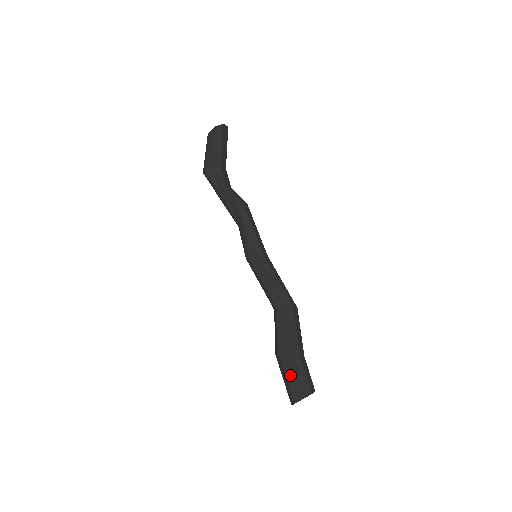
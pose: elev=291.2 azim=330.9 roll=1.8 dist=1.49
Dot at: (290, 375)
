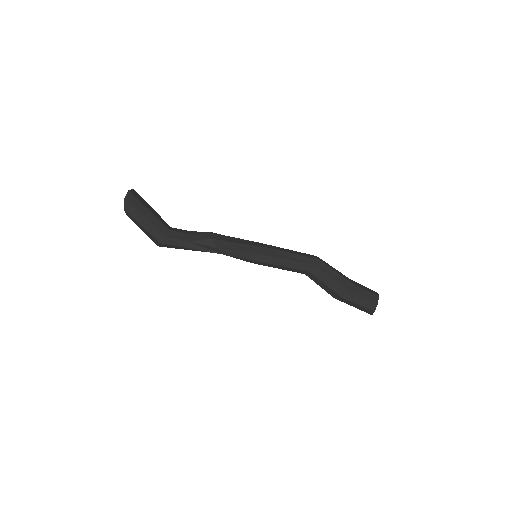
Dot at: (353, 305)
